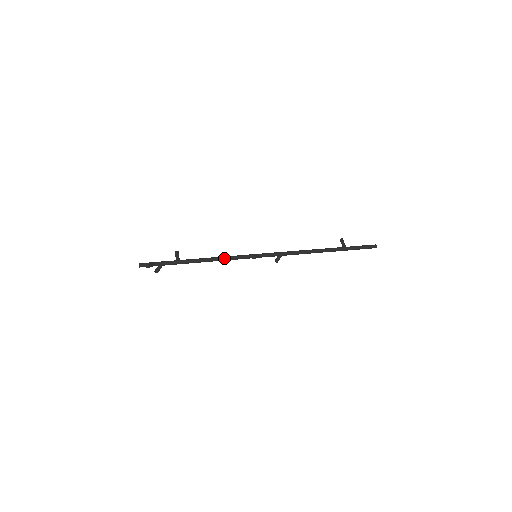
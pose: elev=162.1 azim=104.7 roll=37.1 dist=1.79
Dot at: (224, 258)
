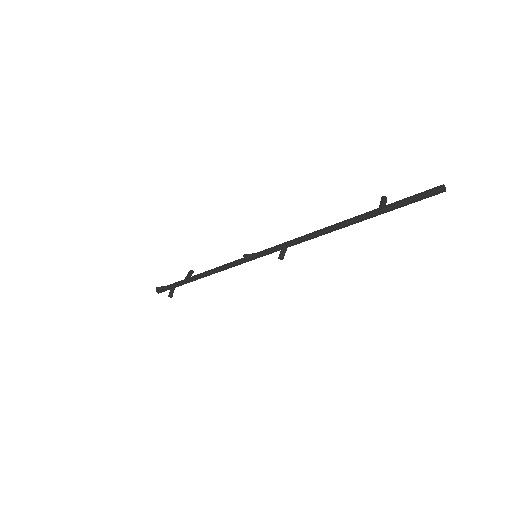
Dot at: (222, 266)
